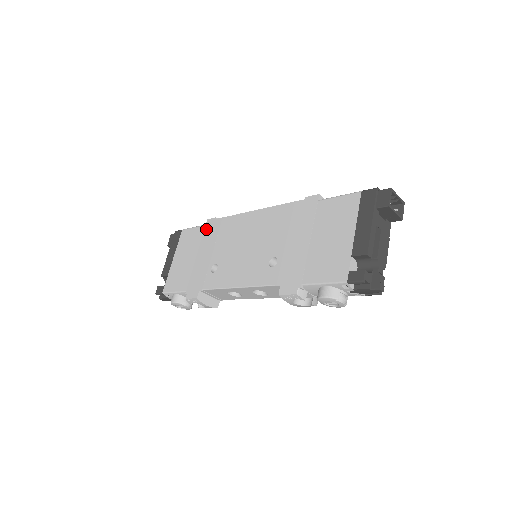
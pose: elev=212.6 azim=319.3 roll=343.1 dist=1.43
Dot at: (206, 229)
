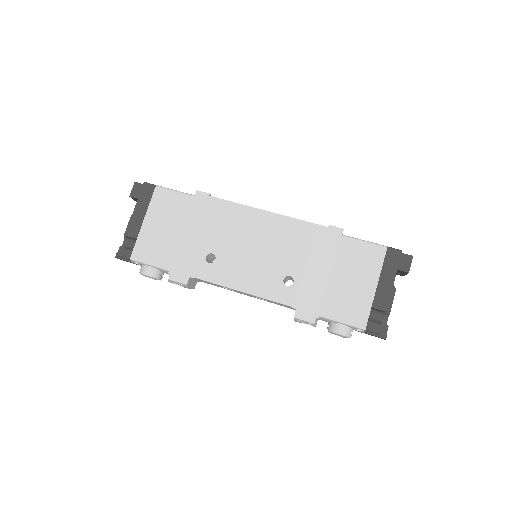
Dot at: (196, 203)
